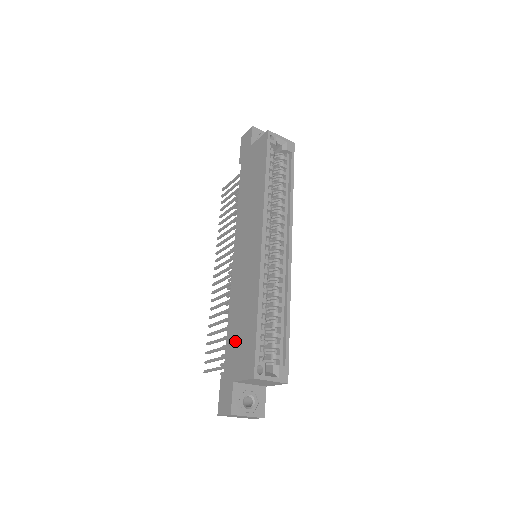
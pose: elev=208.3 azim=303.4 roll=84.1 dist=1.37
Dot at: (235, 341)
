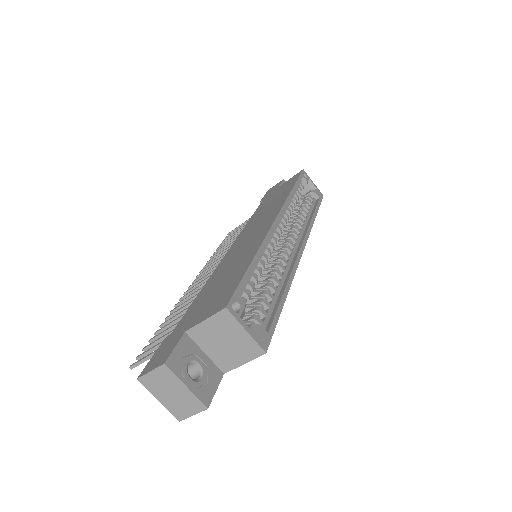
Dot at: (205, 298)
